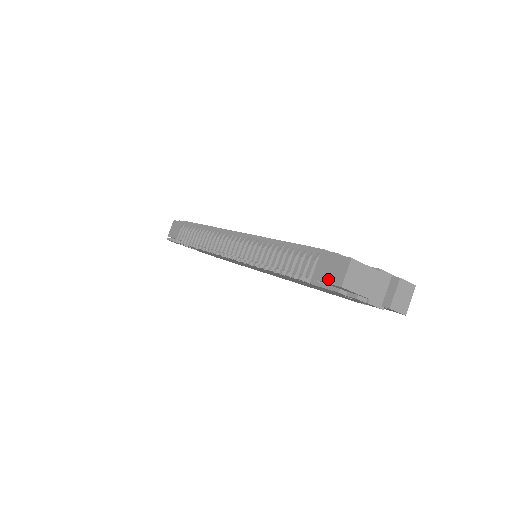
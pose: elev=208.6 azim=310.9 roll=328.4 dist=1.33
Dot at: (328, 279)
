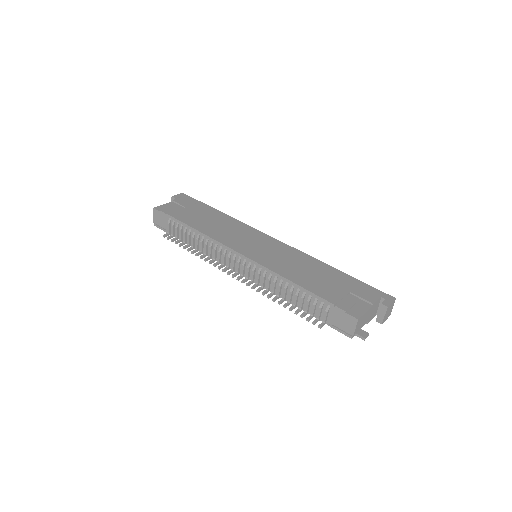
Dot at: (341, 327)
